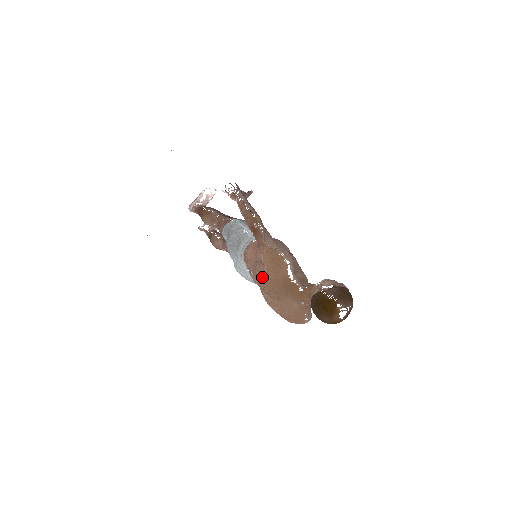
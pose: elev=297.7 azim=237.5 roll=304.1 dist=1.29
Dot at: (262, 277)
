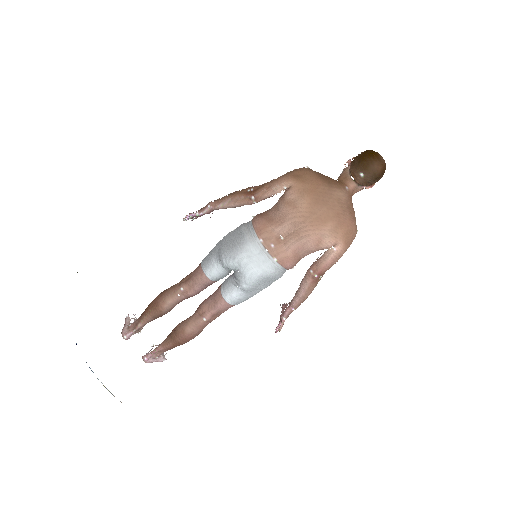
Dot at: (298, 196)
